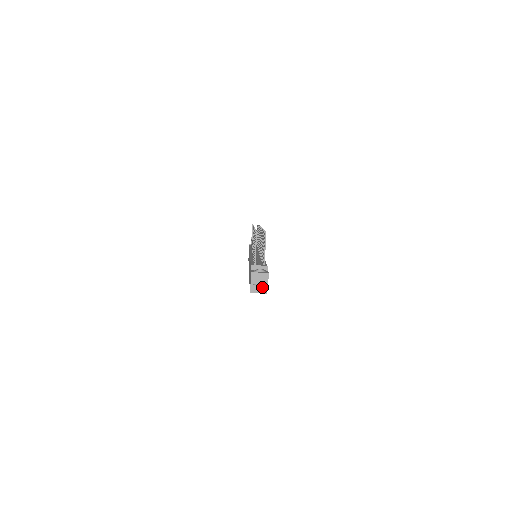
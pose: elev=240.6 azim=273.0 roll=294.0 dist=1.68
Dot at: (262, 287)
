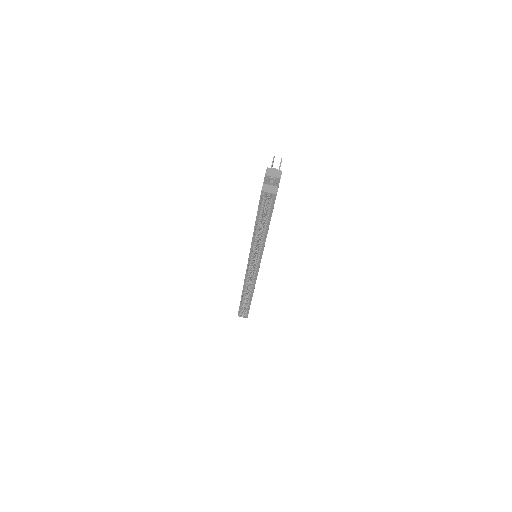
Dot at: (273, 189)
